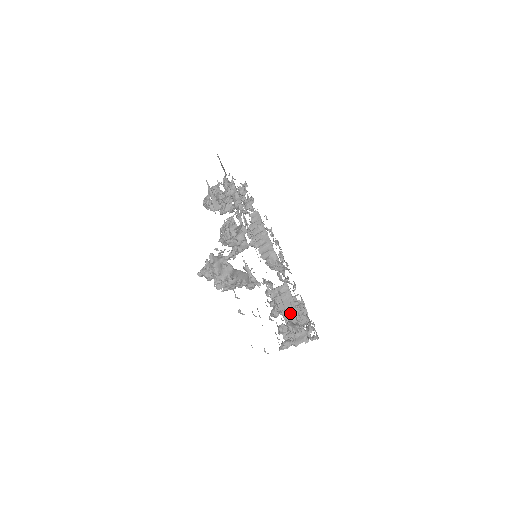
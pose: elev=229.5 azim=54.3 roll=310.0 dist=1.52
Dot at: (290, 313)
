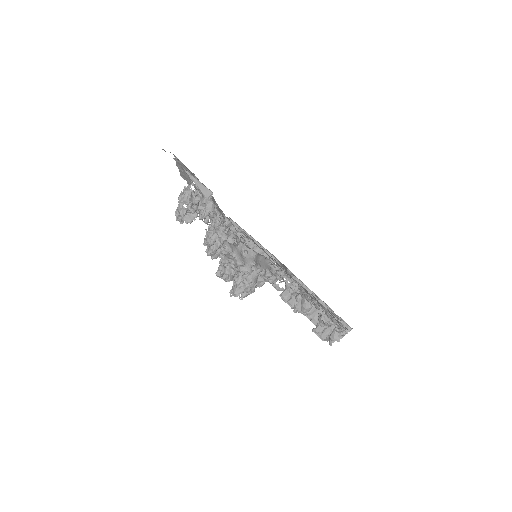
Dot at: (315, 308)
